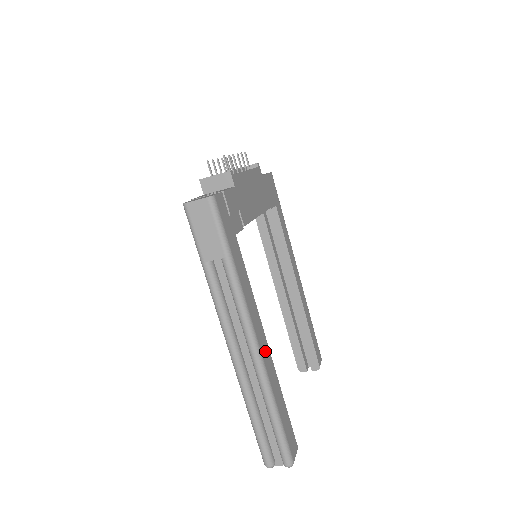
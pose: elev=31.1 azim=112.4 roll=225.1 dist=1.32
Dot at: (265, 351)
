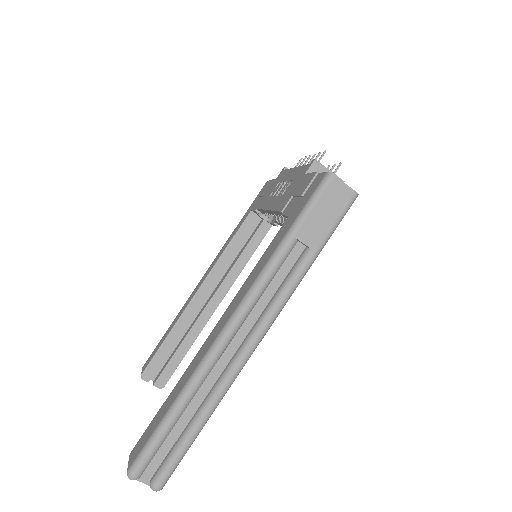
Dot at: occluded
